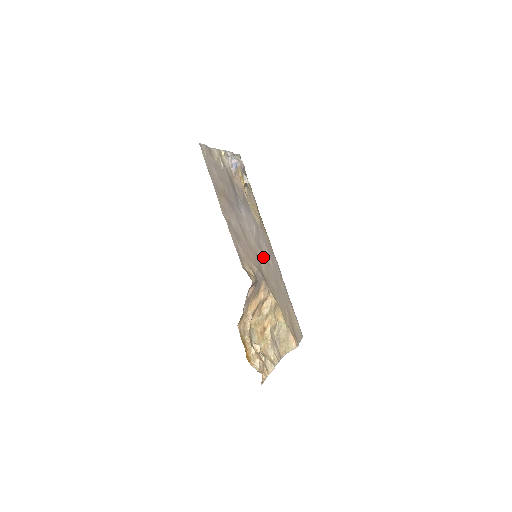
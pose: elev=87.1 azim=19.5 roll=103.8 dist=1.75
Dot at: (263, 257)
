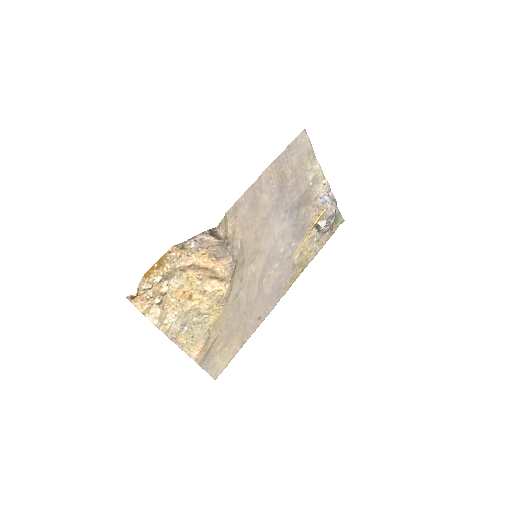
Dot at: (262, 270)
